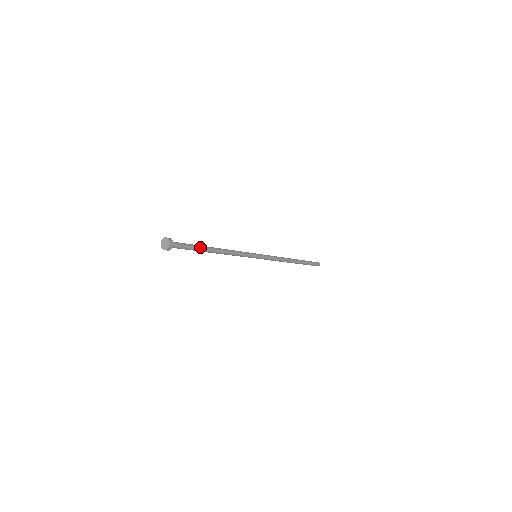
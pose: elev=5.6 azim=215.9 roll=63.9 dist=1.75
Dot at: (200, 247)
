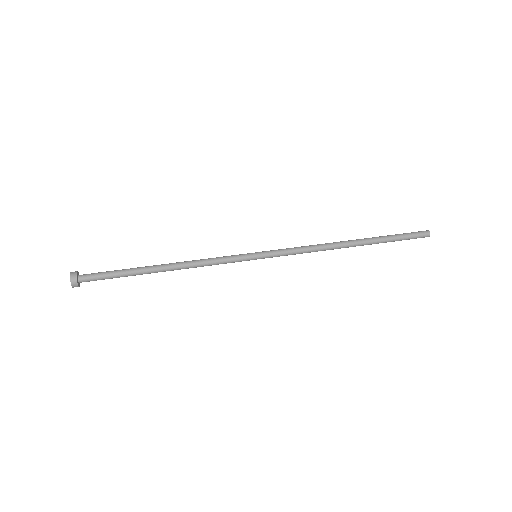
Dot at: (132, 275)
